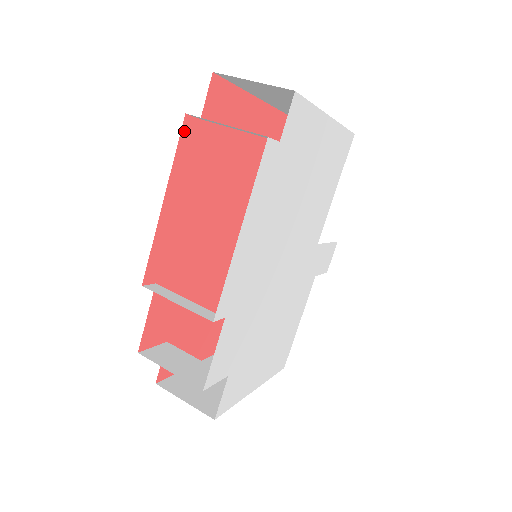
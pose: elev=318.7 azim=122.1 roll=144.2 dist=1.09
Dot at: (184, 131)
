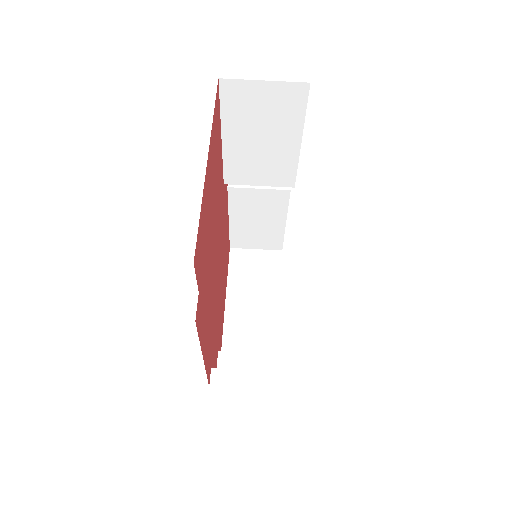
Dot at: (197, 324)
